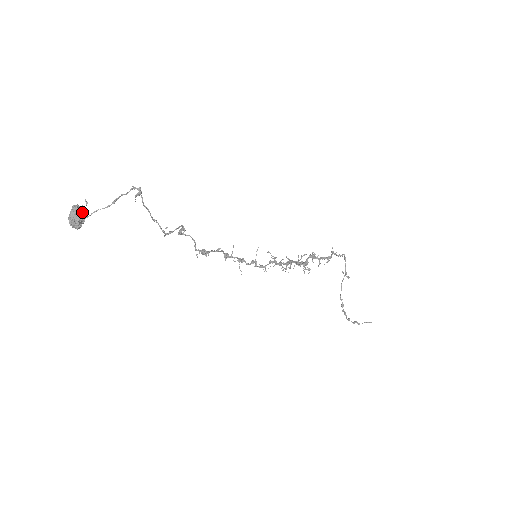
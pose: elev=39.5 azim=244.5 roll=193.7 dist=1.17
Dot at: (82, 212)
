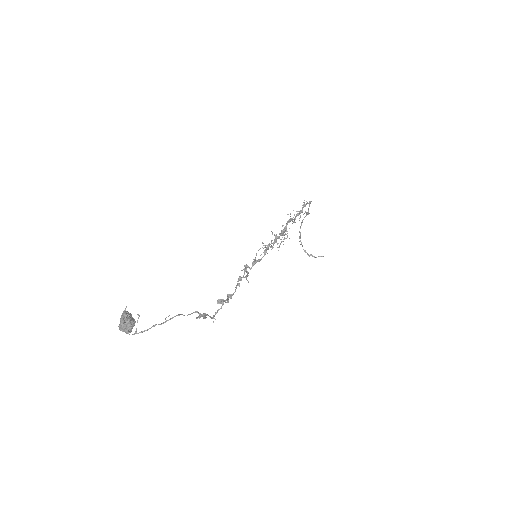
Dot at: (133, 320)
